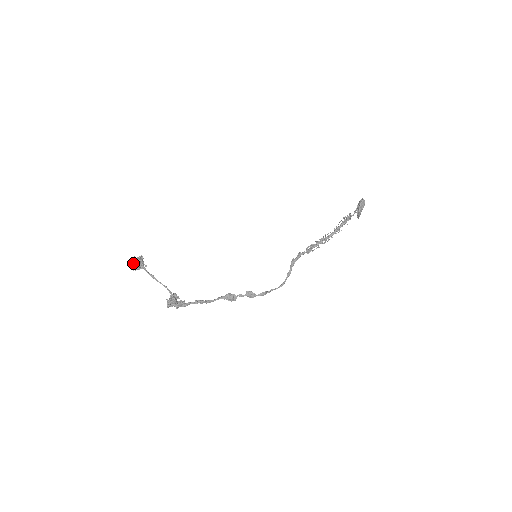
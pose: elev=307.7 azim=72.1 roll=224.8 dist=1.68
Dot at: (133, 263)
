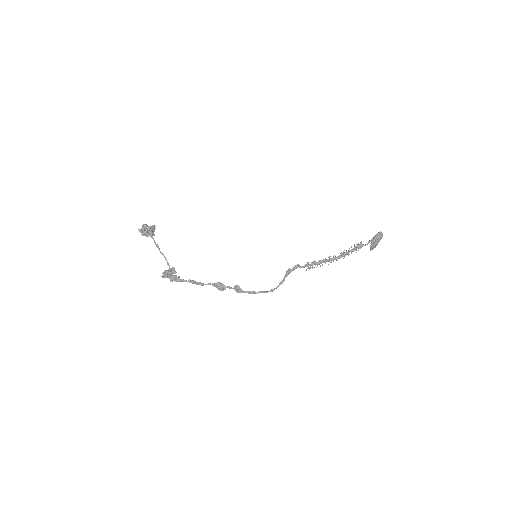
Dot at: (143, 229)
